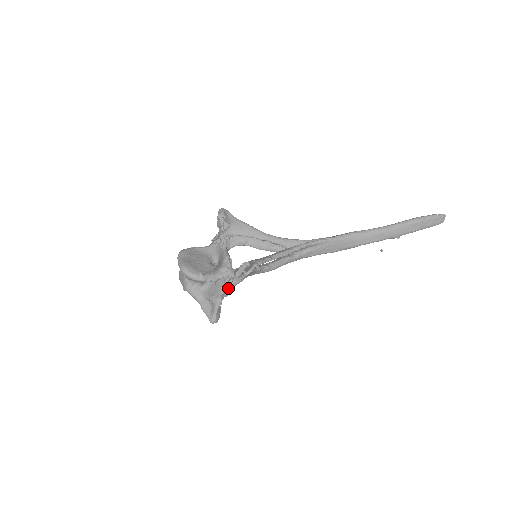
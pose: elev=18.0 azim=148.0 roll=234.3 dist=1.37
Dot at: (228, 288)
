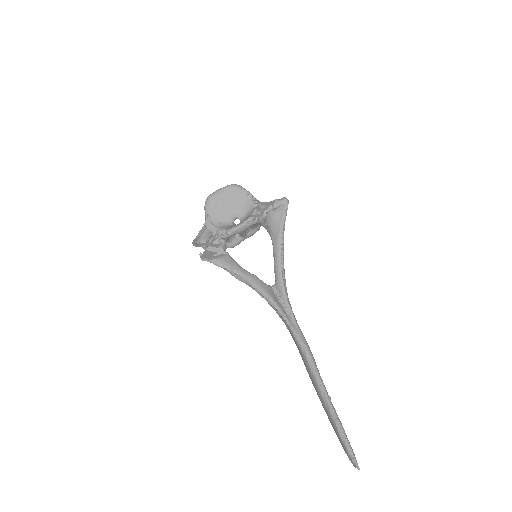
Dot at: (203, 245)
